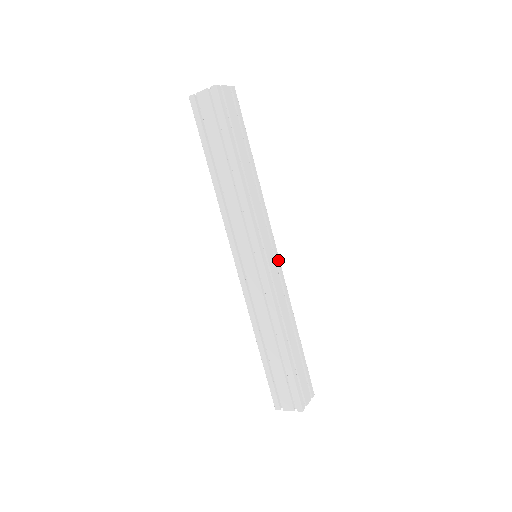
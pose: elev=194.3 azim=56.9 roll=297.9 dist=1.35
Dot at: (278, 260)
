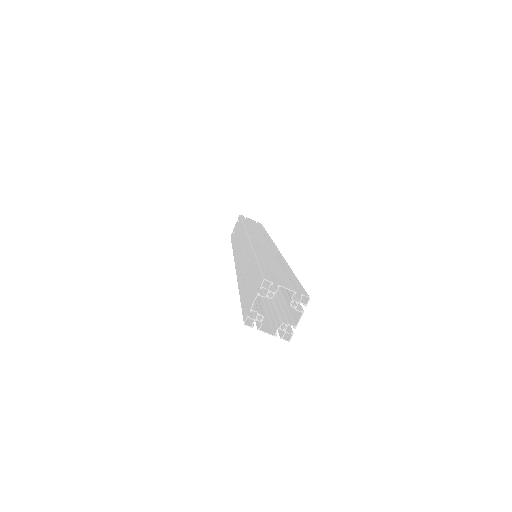
Dot at: occluded
